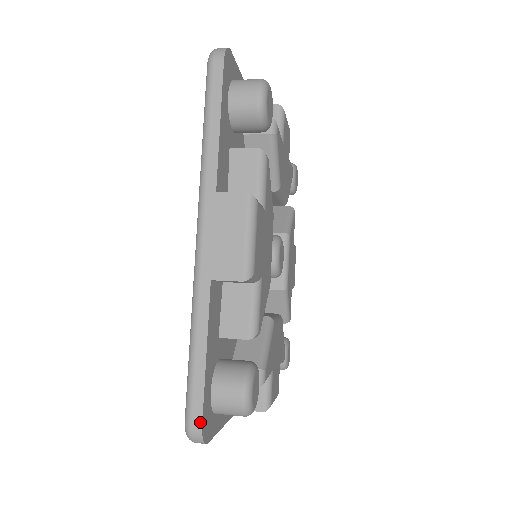
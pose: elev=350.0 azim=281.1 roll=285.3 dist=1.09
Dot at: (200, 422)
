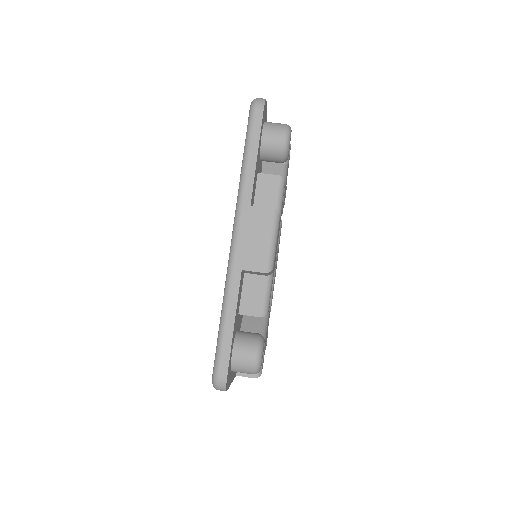
Dot at: (226, 373)
